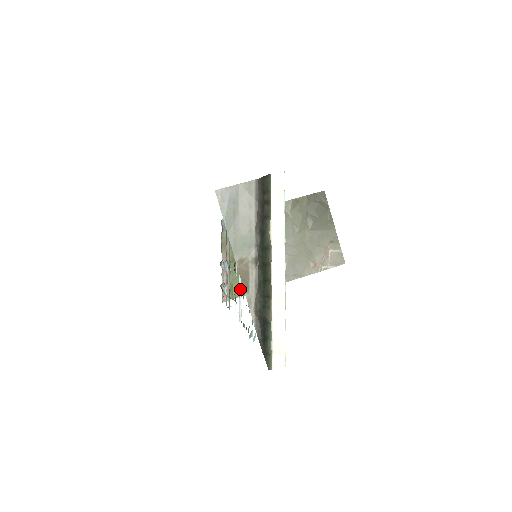
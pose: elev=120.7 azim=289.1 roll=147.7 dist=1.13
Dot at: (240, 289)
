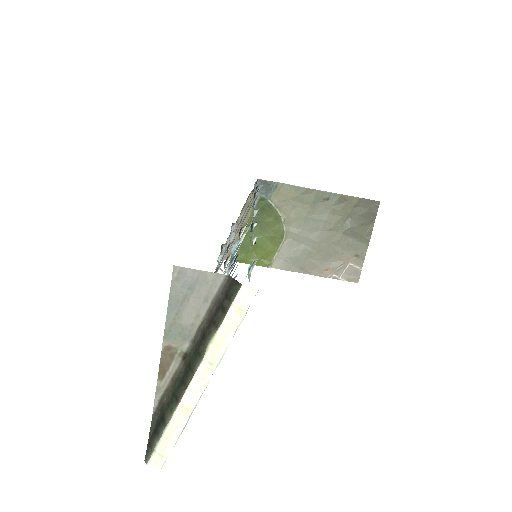
Dot at: occluded
